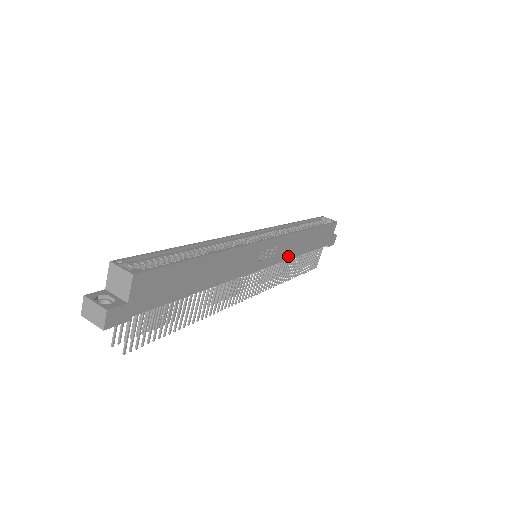
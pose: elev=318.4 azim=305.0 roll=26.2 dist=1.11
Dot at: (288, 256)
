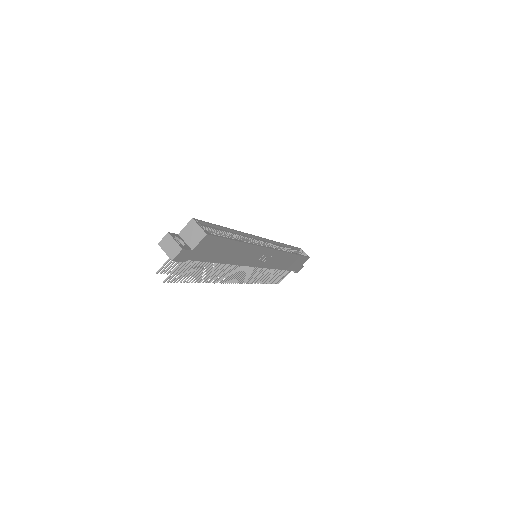
Dot at: (273, 266)
